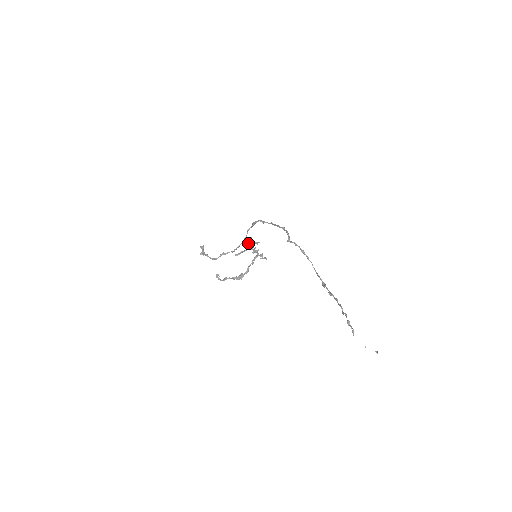
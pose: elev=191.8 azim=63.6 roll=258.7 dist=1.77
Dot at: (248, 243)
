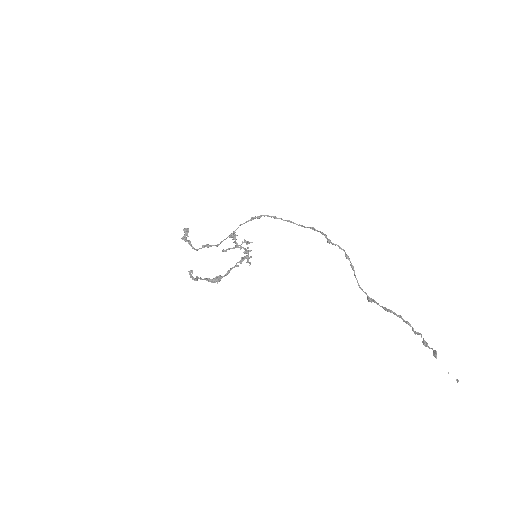
Dot at: occluded
